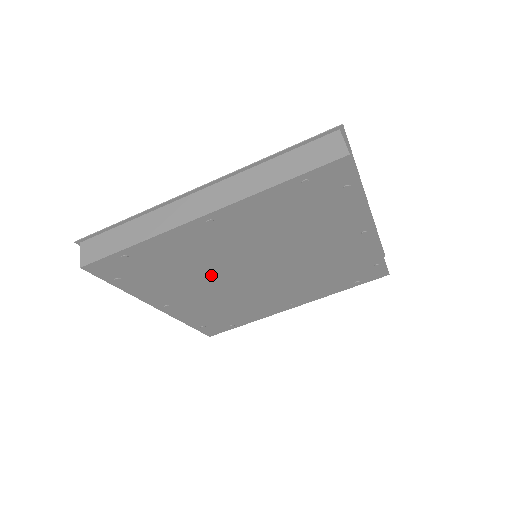
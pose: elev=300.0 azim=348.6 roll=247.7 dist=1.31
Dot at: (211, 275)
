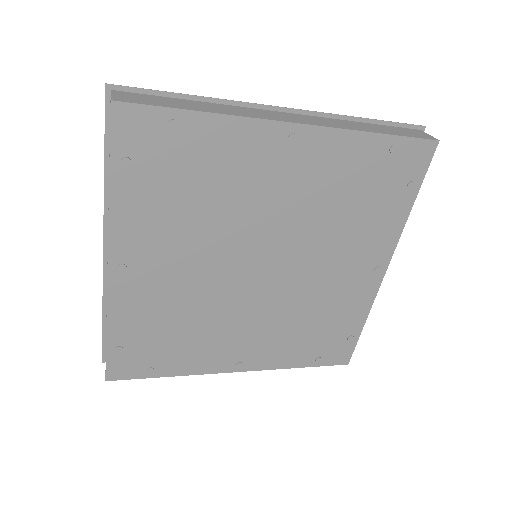
Dot at: (221, 308)
